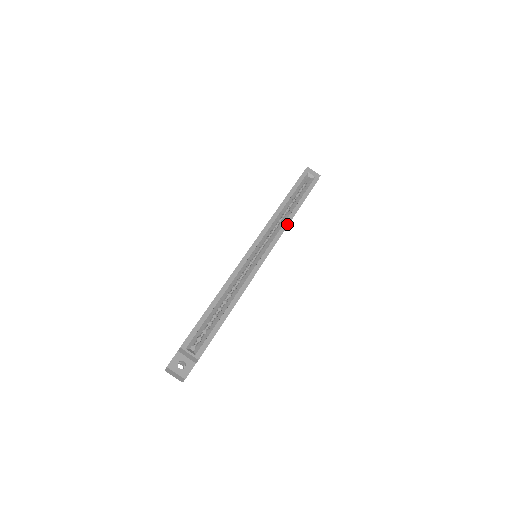
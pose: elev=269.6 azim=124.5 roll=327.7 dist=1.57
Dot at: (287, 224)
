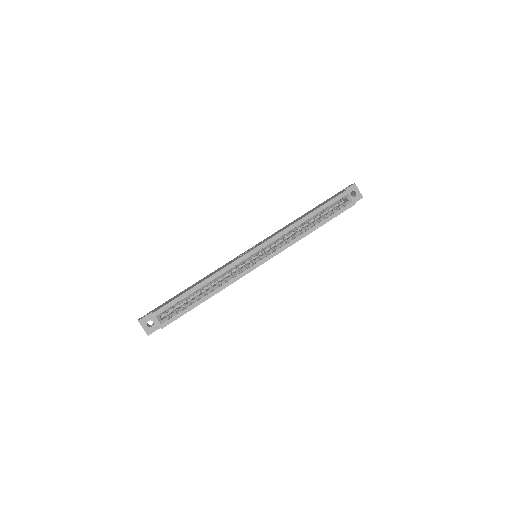
Dot at: (297, 240)
